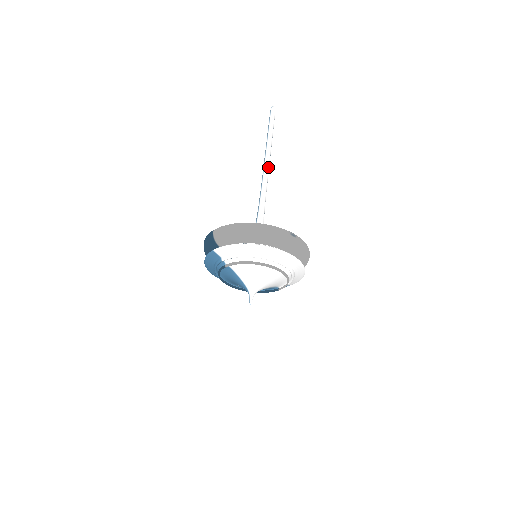
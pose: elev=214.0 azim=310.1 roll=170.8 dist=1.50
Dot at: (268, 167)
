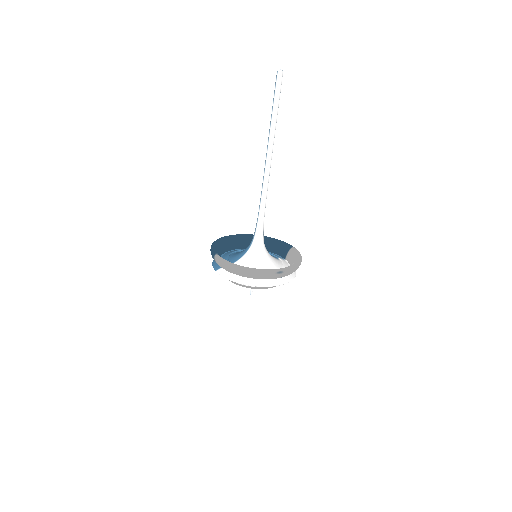
Dot at: (270, 163)
